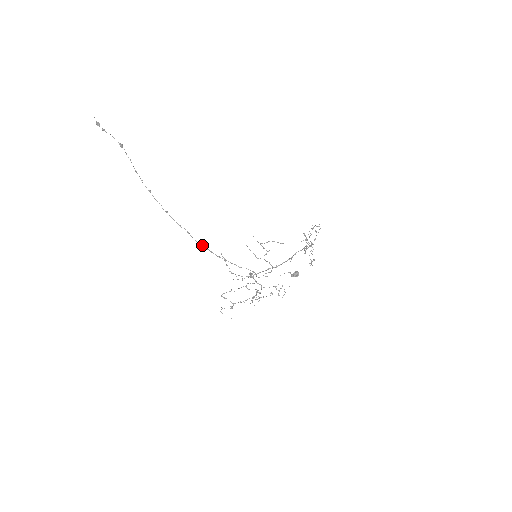
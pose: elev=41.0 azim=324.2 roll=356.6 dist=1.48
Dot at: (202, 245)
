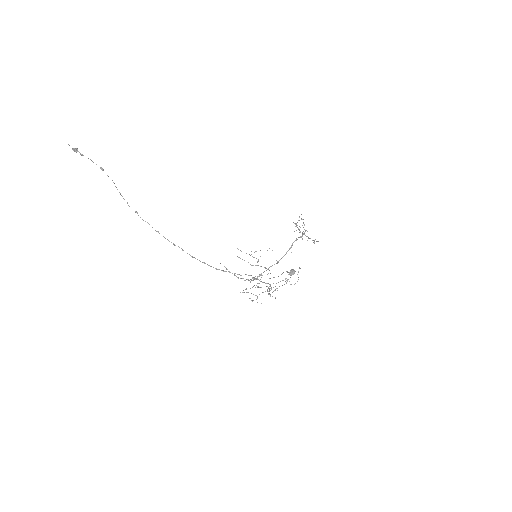
Dot at: (199, 260)
